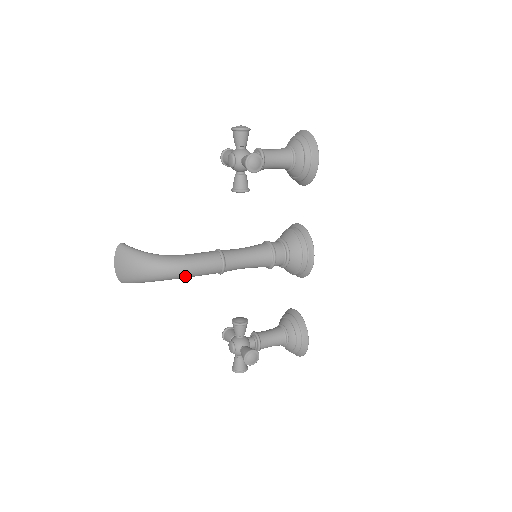
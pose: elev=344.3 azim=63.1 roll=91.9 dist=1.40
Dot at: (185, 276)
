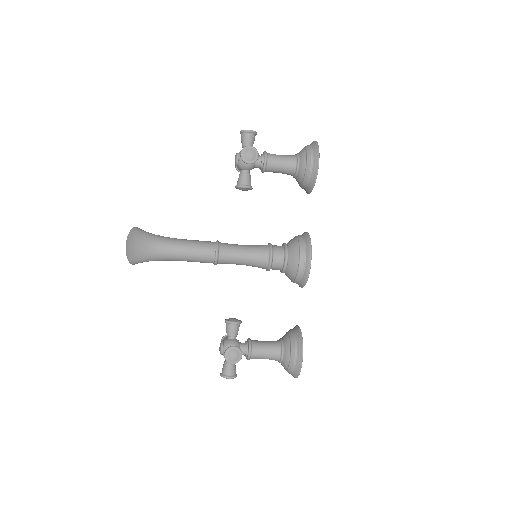
Dot at: (179, 257)
